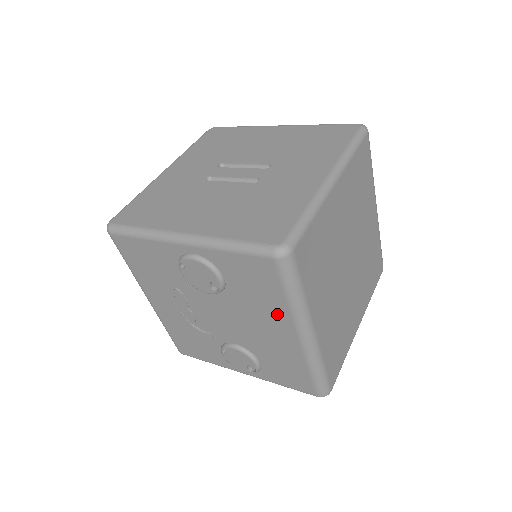
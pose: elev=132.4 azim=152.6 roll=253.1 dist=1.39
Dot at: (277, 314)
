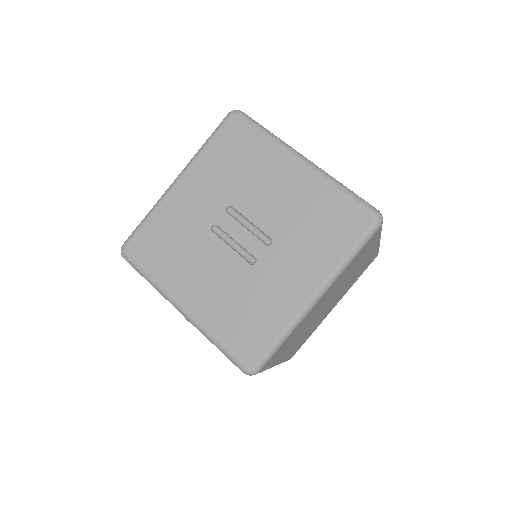
Dot at: occluded
